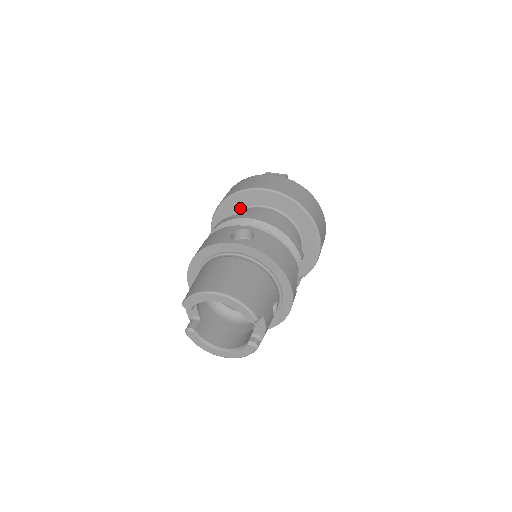
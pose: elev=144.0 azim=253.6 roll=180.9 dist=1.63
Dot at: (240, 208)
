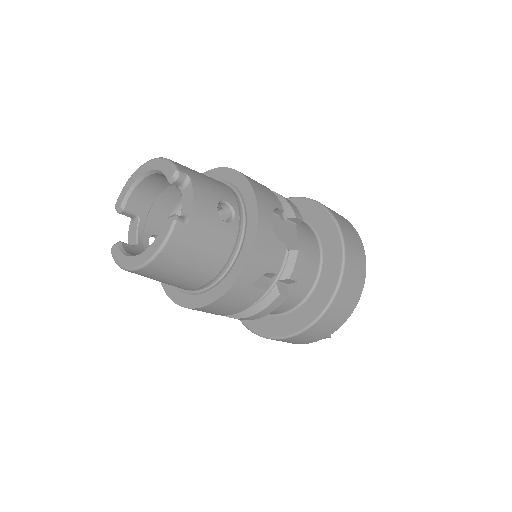
Dot at: occluded
